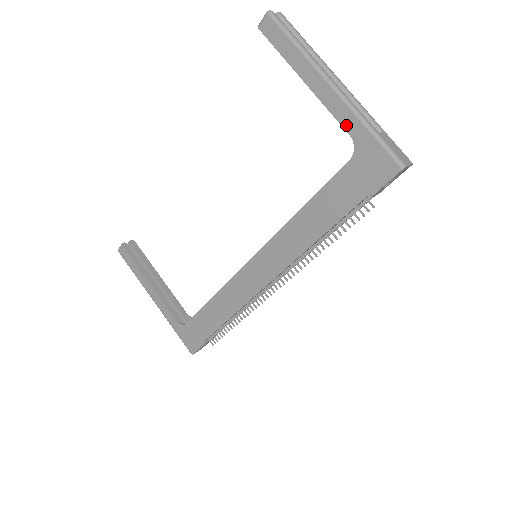
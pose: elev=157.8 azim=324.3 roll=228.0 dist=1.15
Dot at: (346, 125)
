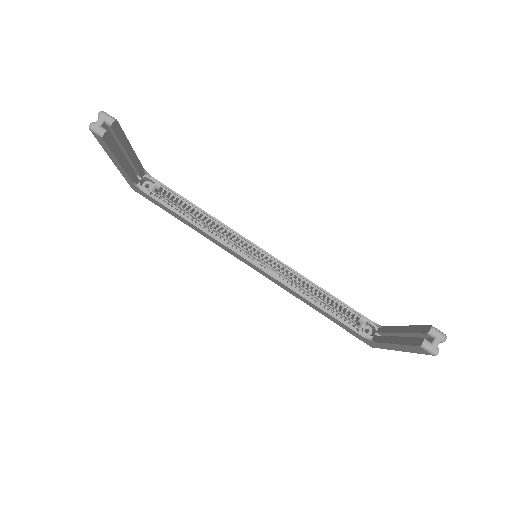
Dot at: (379, 344)
